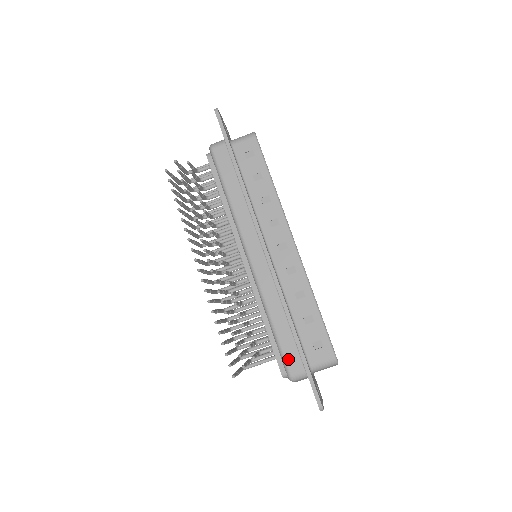
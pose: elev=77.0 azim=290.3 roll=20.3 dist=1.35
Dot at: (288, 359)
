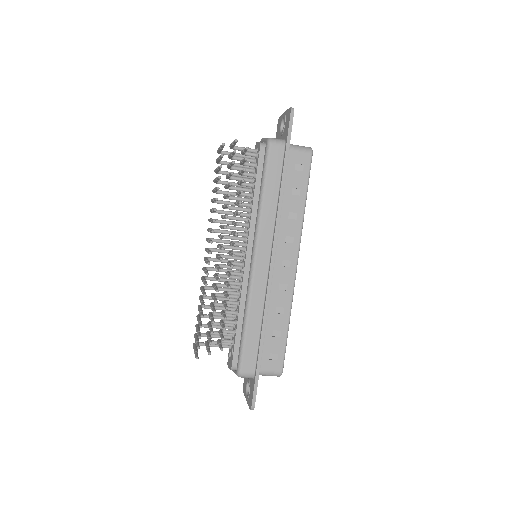
Dot at: (245, 359)
